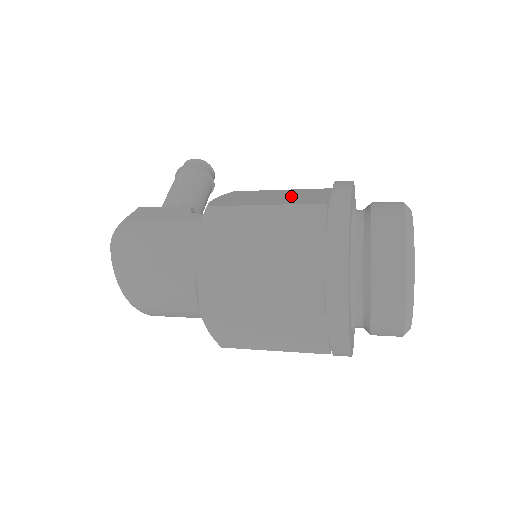
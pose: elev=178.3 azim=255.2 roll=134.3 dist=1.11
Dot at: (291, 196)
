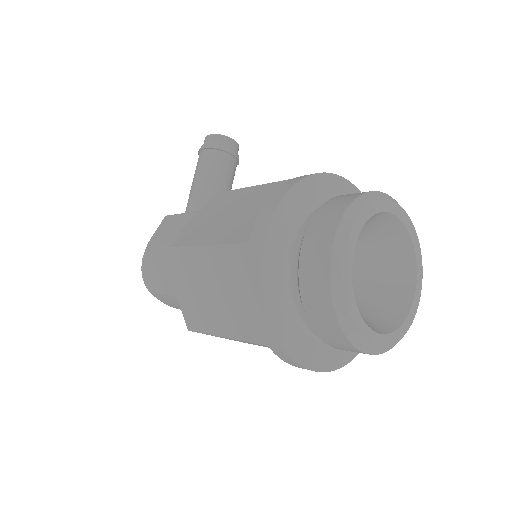
Dot at: (243, 213)
